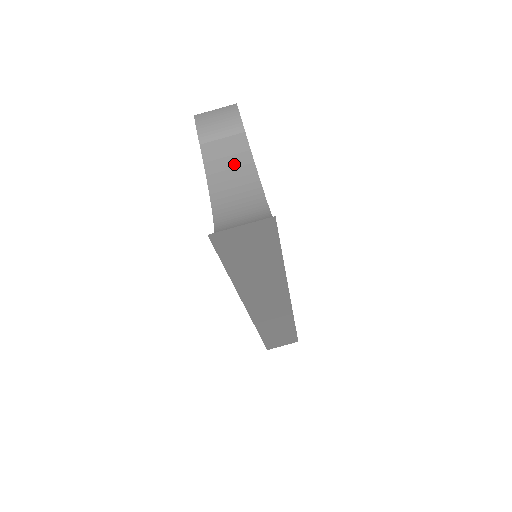
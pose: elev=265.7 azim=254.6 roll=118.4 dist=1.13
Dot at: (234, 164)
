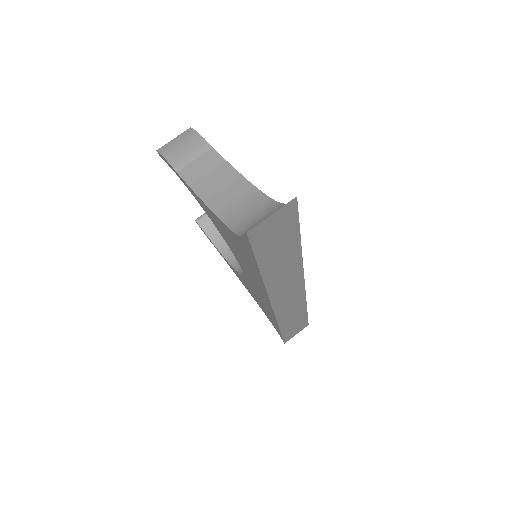
Dot at: (218, 177)
